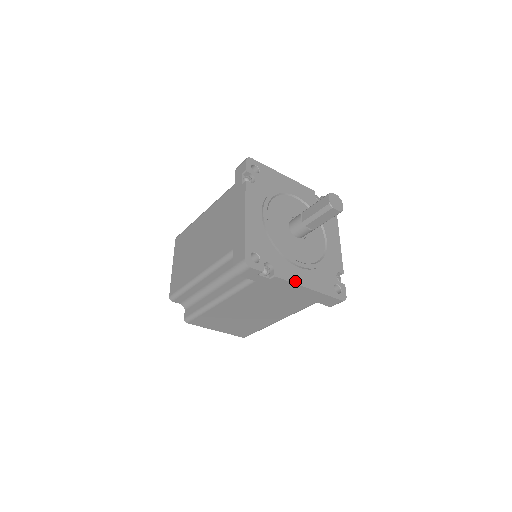
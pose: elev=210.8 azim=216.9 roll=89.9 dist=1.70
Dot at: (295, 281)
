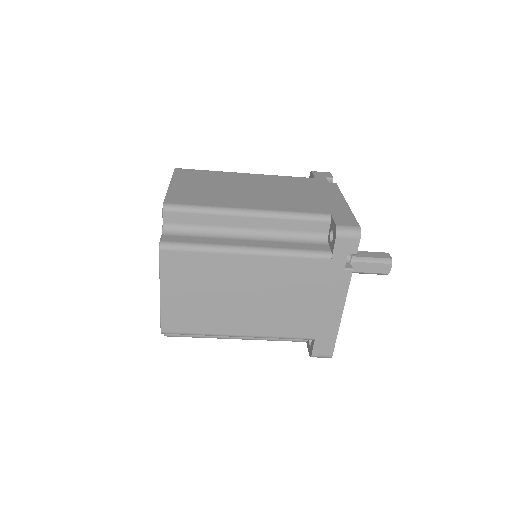
Dot at: (346, 294)
